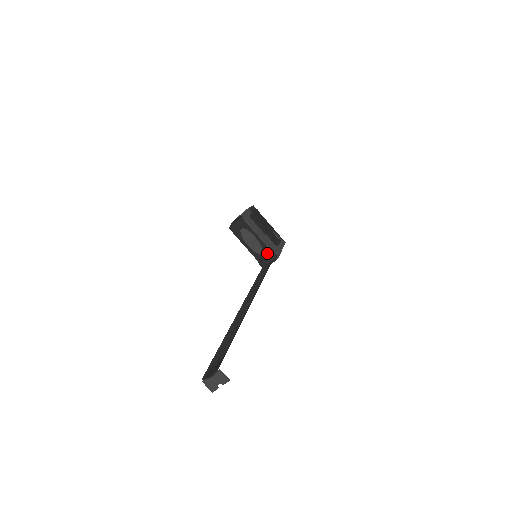
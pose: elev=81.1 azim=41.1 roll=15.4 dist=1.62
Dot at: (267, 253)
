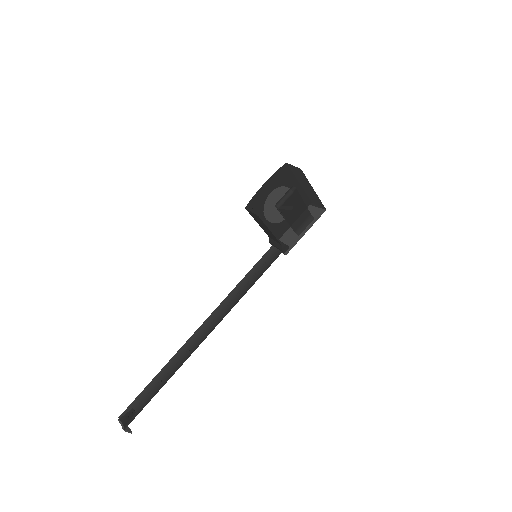
Dot at: (278, 244)
